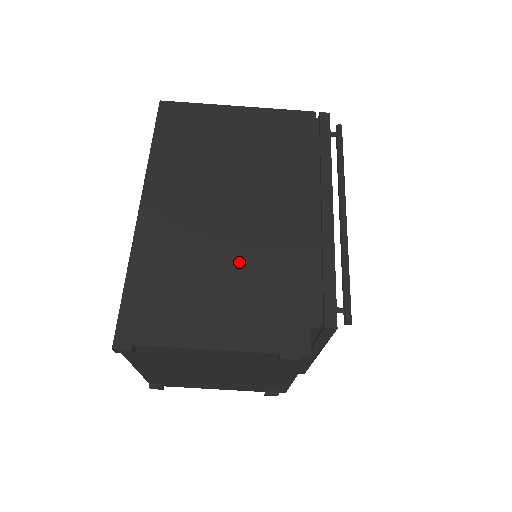
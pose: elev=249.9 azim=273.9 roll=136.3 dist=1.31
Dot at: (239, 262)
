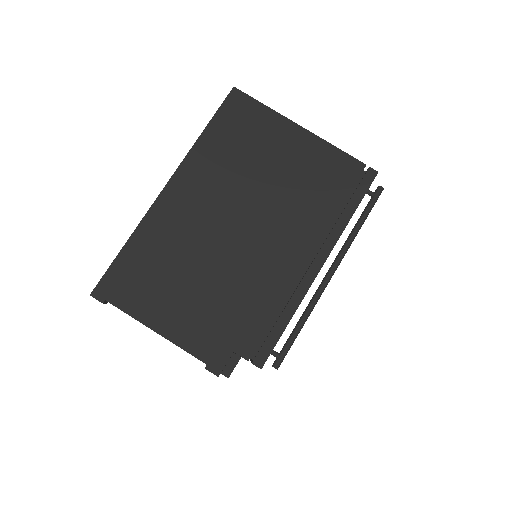
Dot at: (217, 275)
